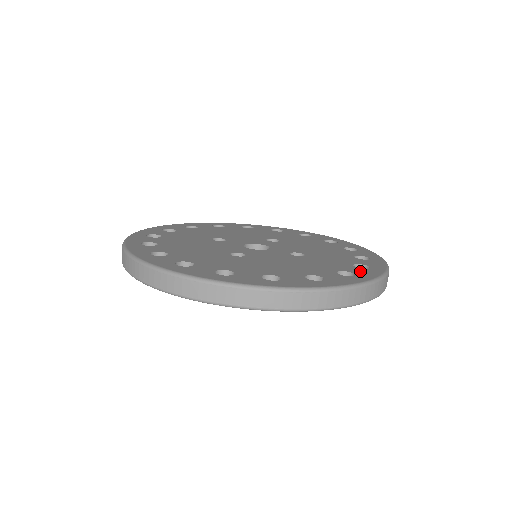
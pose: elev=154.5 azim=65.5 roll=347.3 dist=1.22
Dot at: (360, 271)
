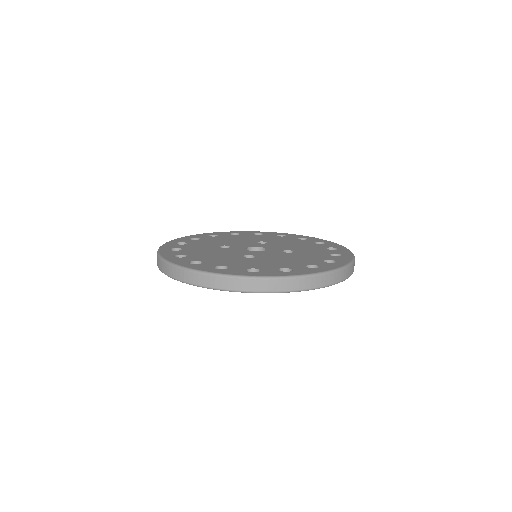
Dot at: (337, 258)
